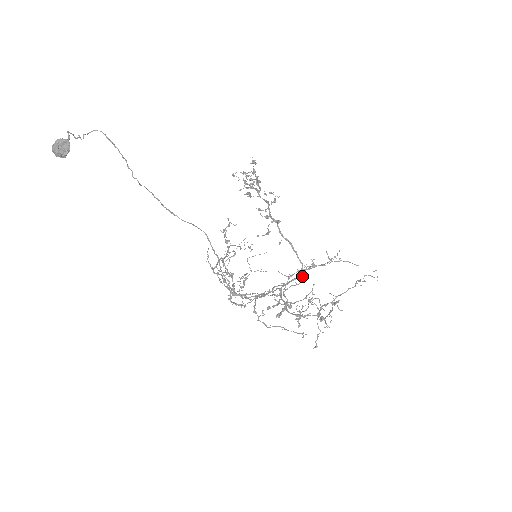
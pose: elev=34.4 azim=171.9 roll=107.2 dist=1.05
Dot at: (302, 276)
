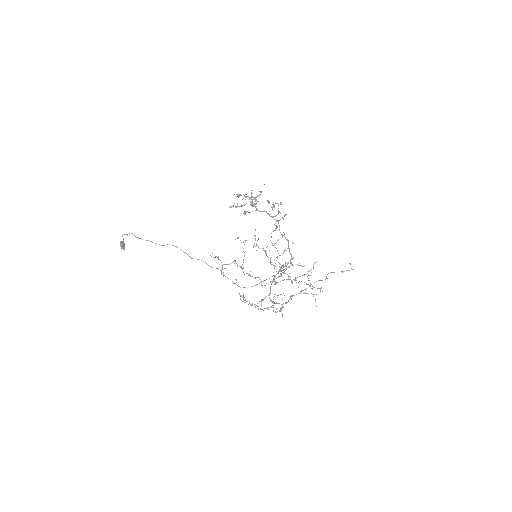
Dot at: occluded
